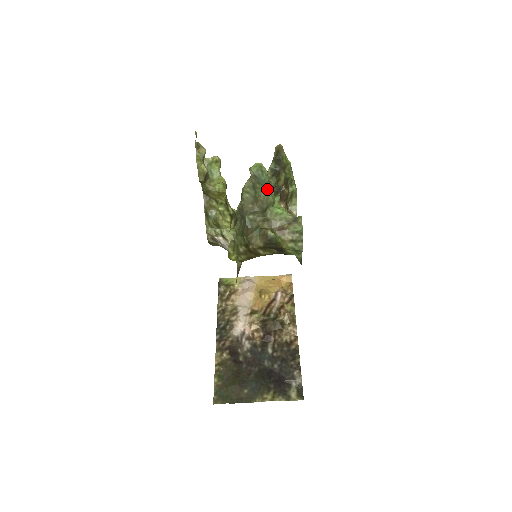
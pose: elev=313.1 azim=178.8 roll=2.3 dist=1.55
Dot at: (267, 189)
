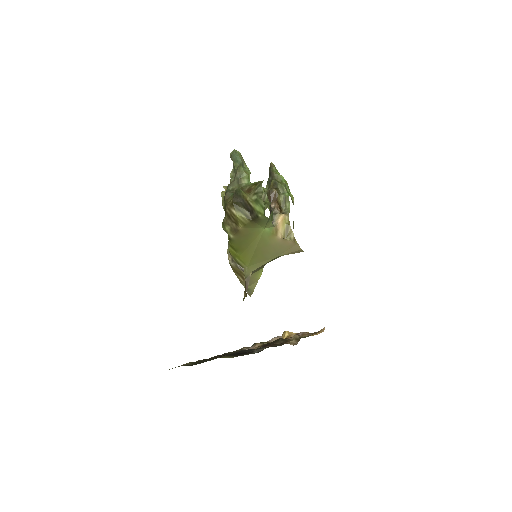
Dot at: (240, 164)
